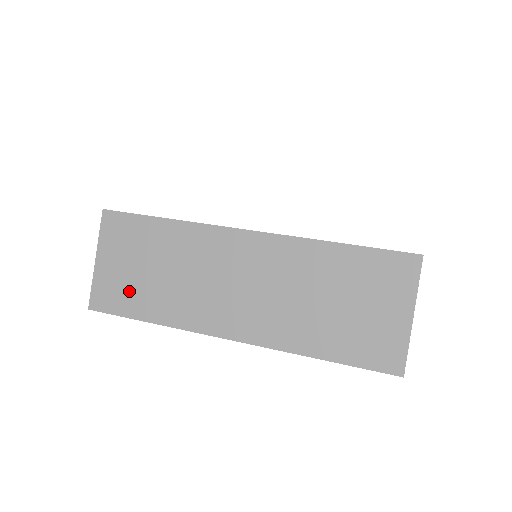
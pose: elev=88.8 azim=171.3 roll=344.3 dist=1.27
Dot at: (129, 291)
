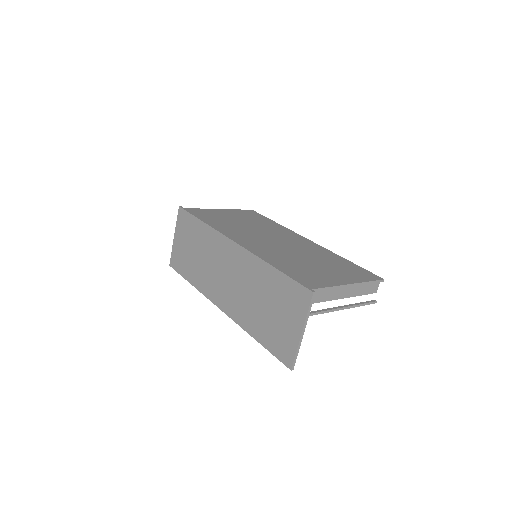
Dot at: (184, 261)
